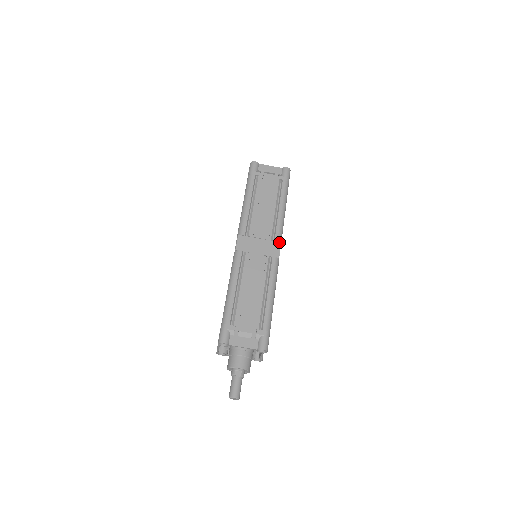
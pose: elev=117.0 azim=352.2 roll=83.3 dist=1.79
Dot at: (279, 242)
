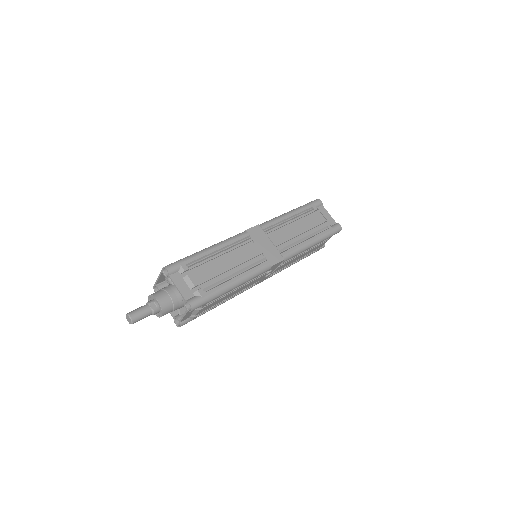
Dot at: (283, 258)
